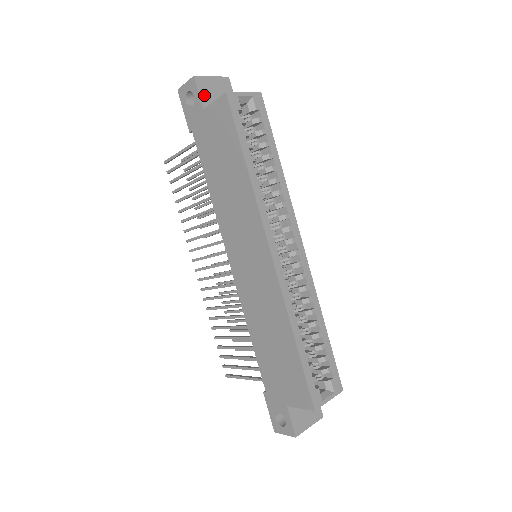
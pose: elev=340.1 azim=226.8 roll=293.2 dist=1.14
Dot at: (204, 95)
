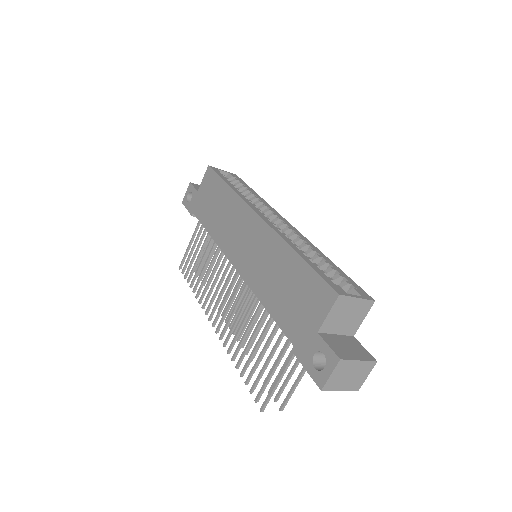
Dot at: occluded
